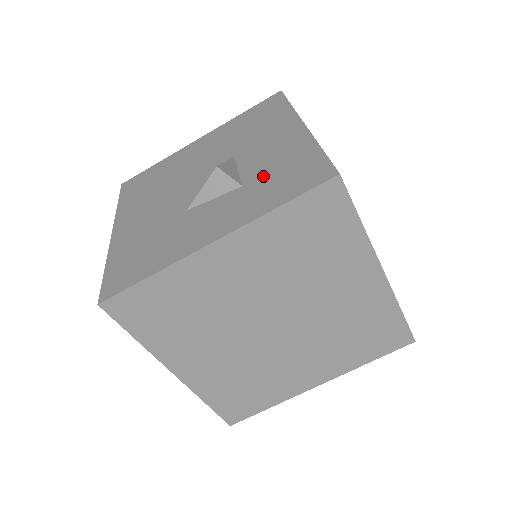
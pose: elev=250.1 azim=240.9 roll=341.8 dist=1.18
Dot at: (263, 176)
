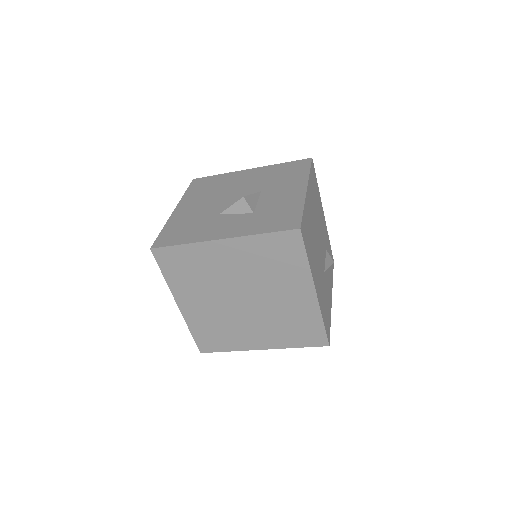
Dot at: (267, 212)
